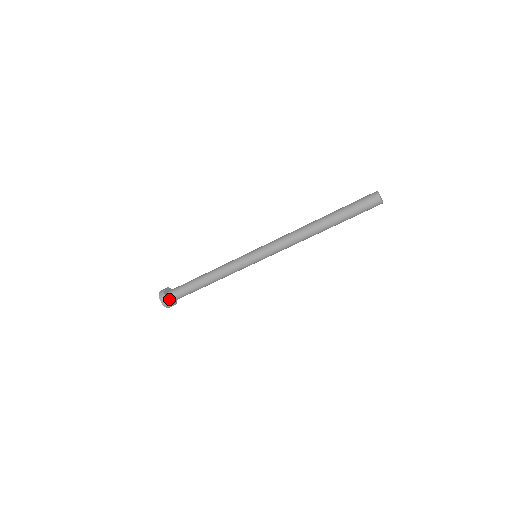
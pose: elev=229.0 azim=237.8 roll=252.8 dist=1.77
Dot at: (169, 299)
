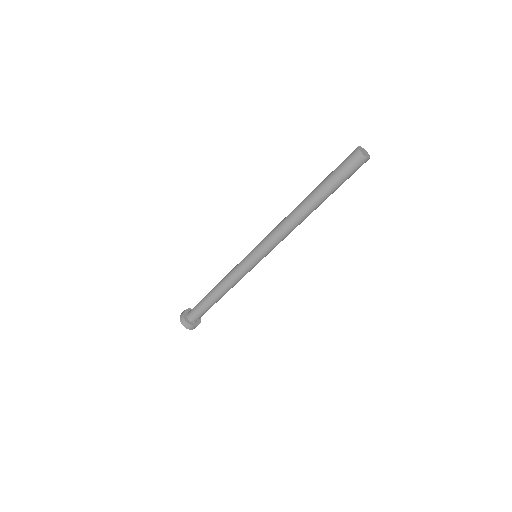
Dot at: (189, 320)
